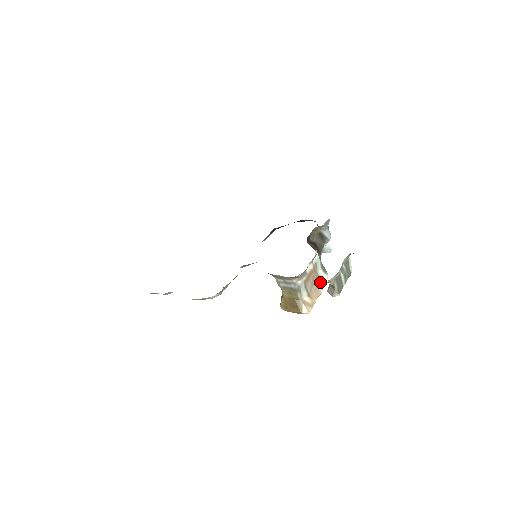
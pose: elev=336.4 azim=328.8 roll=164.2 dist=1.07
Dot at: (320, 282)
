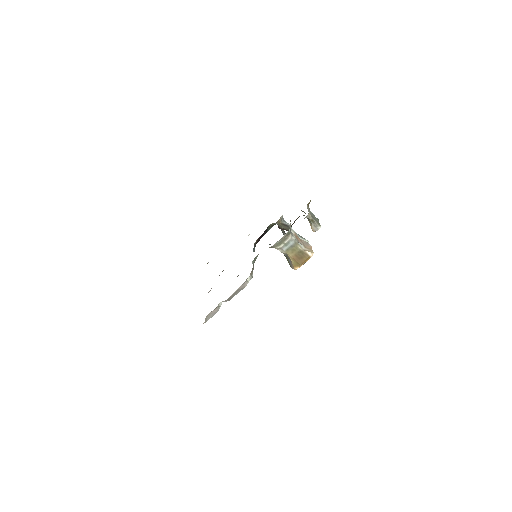
Dot at: (306, 242)
